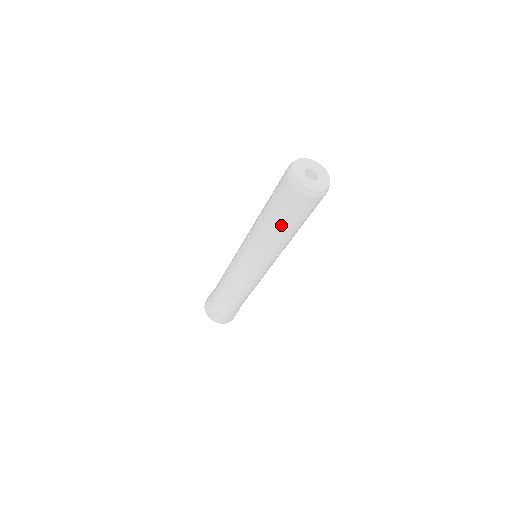
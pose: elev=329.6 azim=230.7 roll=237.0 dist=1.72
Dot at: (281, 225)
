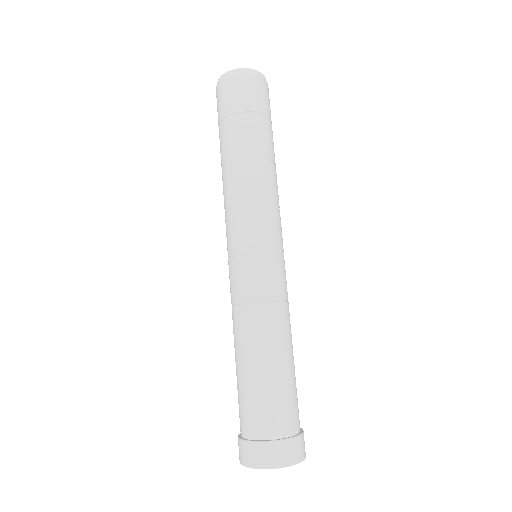
Dot at: (232, 137)
